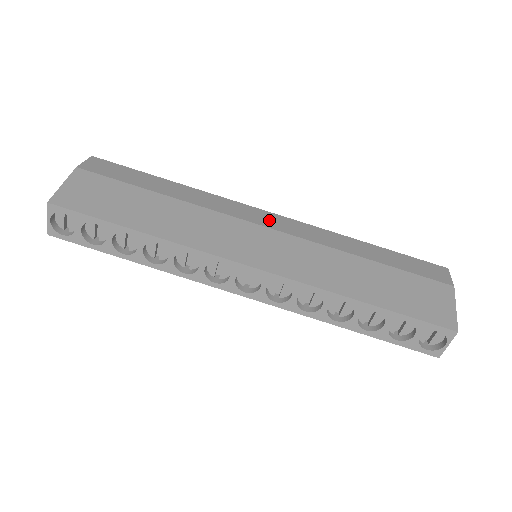
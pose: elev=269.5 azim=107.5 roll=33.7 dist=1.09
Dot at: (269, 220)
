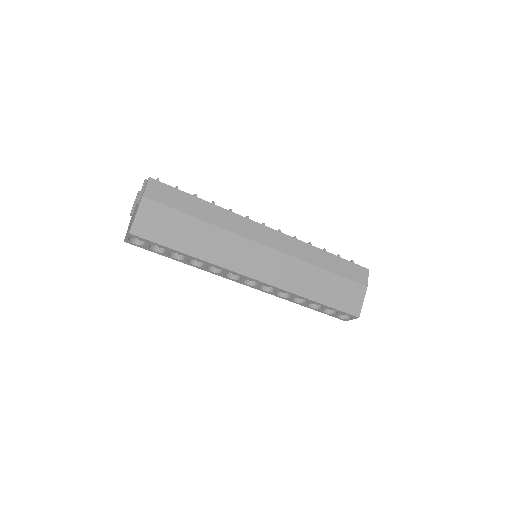
Dot at: (269, 238)
